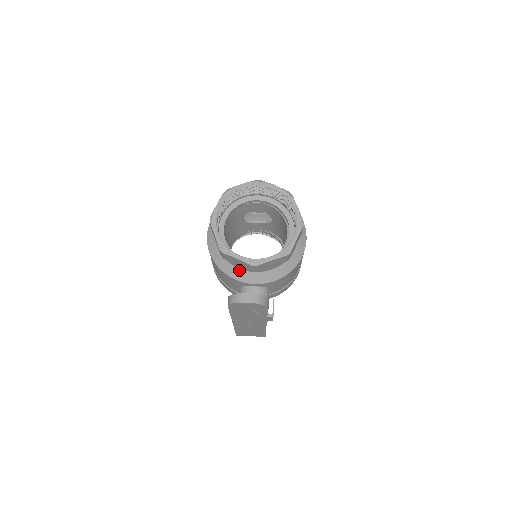
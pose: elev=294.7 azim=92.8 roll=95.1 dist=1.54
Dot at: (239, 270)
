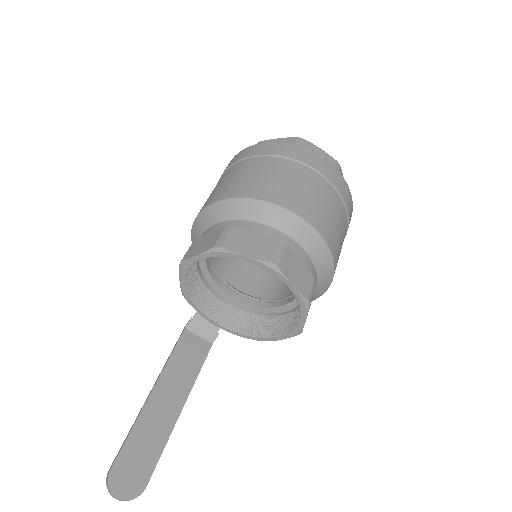
Dot at: occluded
